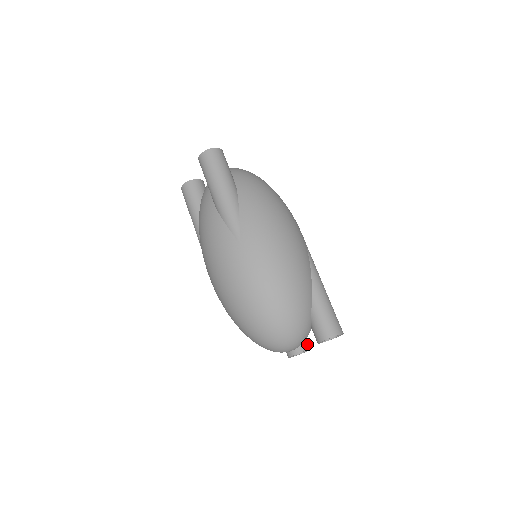
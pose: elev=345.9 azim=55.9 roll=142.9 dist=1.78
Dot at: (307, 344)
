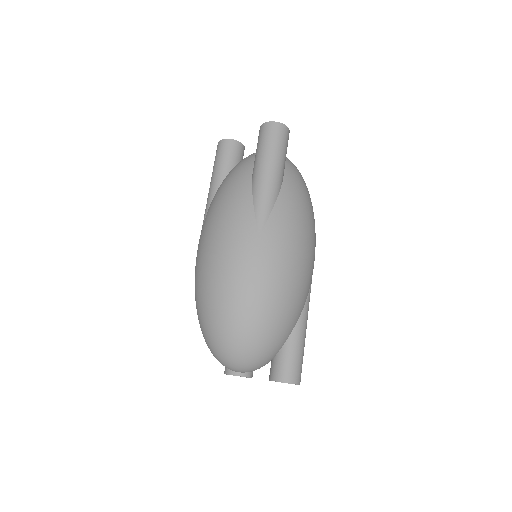
Dot at: (252, 371)
